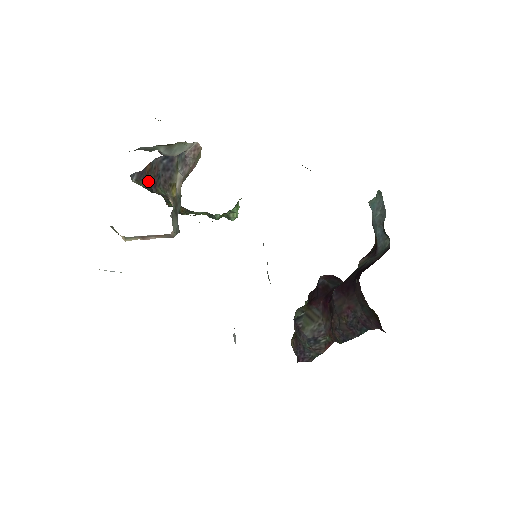
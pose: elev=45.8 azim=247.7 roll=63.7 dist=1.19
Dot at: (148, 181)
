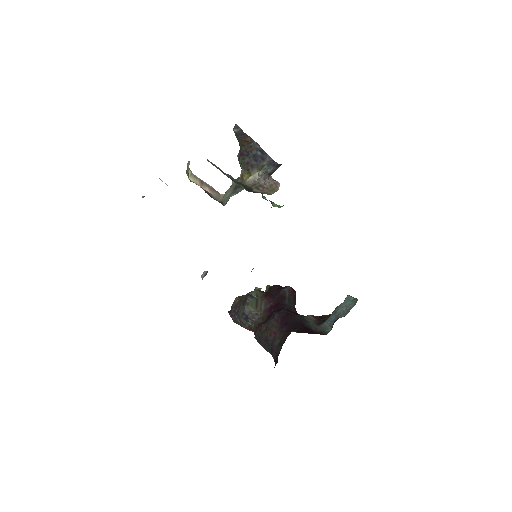
Dot at: (241, 145)
